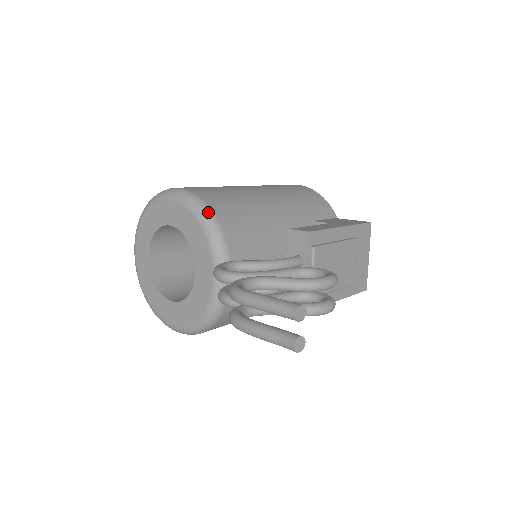
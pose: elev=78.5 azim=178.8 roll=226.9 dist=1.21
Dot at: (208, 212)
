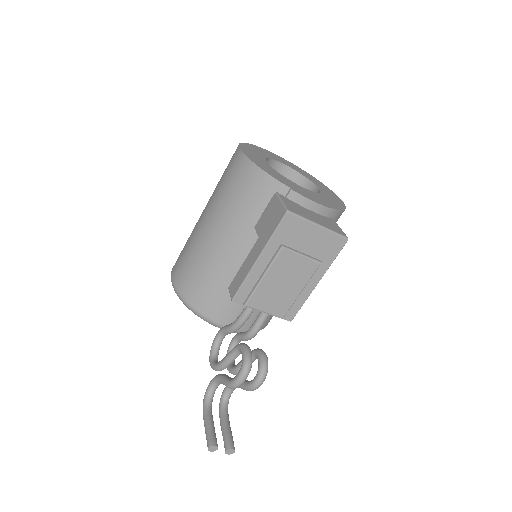
Dot at: (186, 305)
